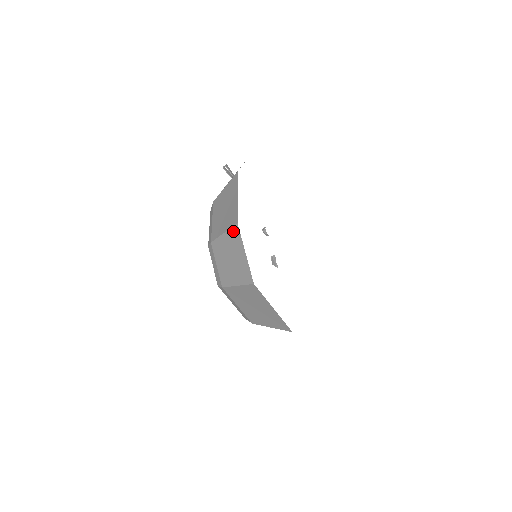
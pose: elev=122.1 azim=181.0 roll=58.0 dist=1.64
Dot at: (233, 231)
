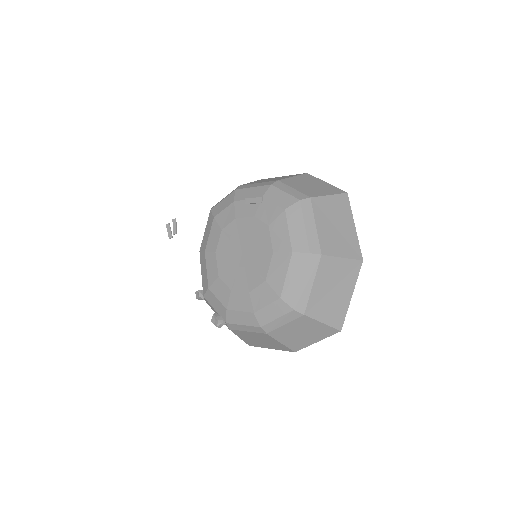
Dot at: (305, 175)
